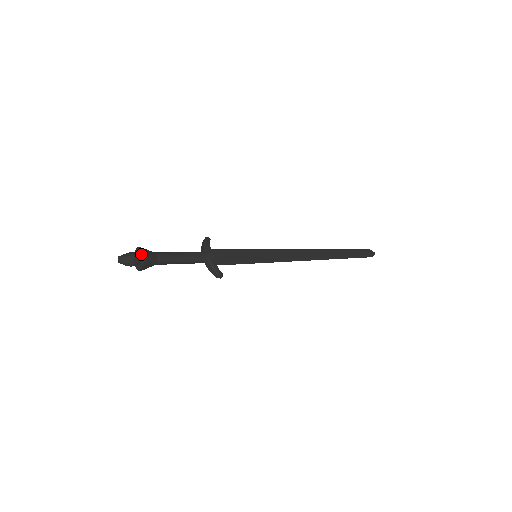
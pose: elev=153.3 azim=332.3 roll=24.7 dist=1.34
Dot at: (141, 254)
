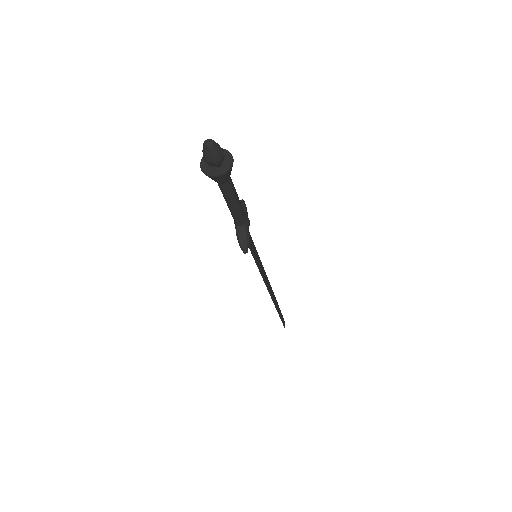
Dot at: (229, 159)
